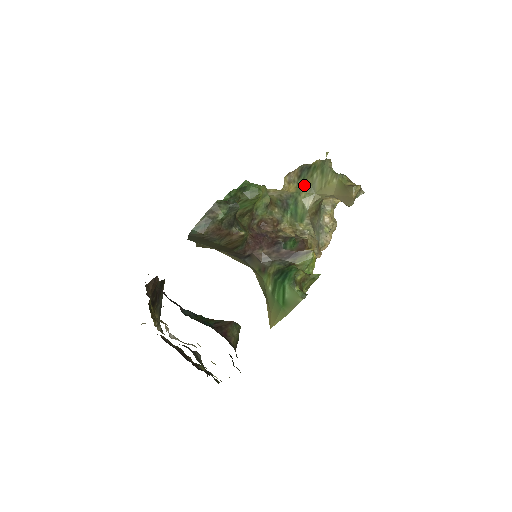
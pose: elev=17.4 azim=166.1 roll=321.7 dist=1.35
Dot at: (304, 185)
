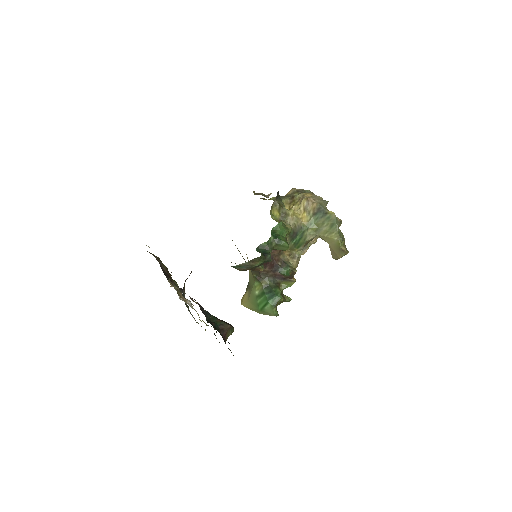
Dot at: (314, 224)
